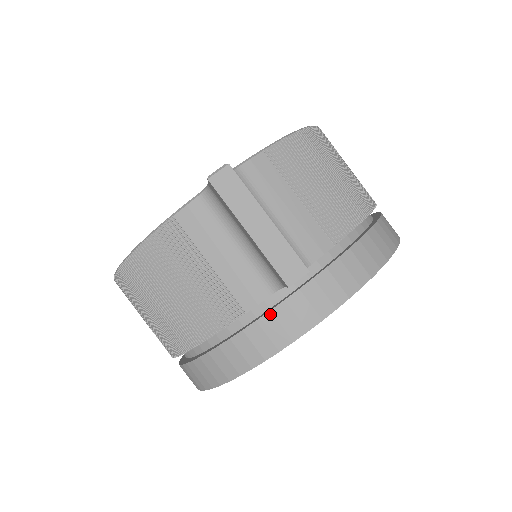
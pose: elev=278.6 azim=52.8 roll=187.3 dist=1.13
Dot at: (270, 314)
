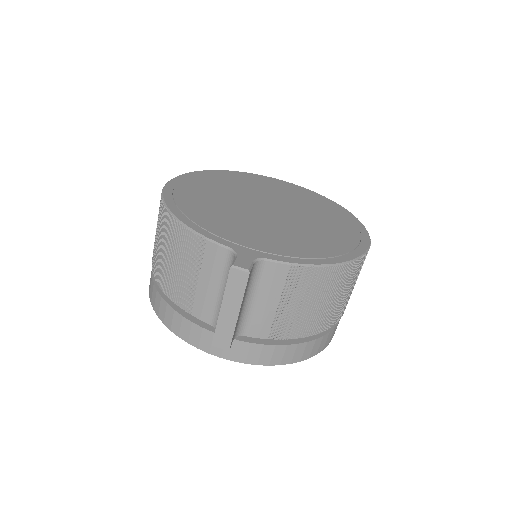
Dot at: (201, 329)
